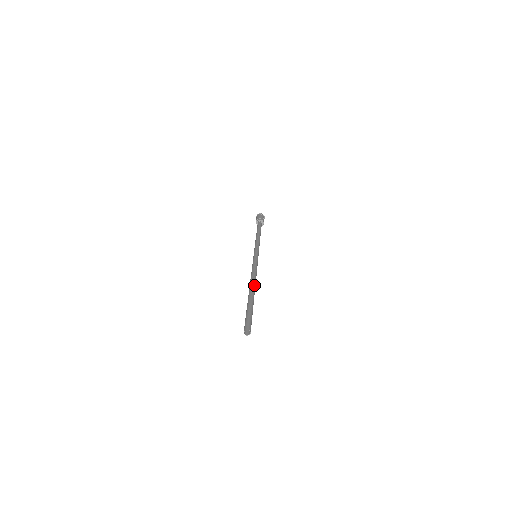
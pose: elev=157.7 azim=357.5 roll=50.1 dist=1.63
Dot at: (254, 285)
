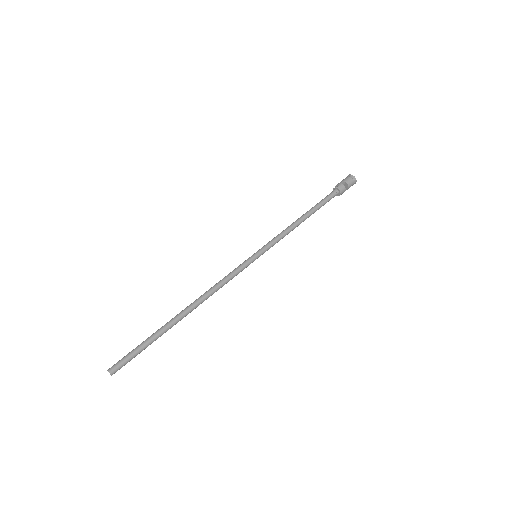
Dot at: (189, 306)
